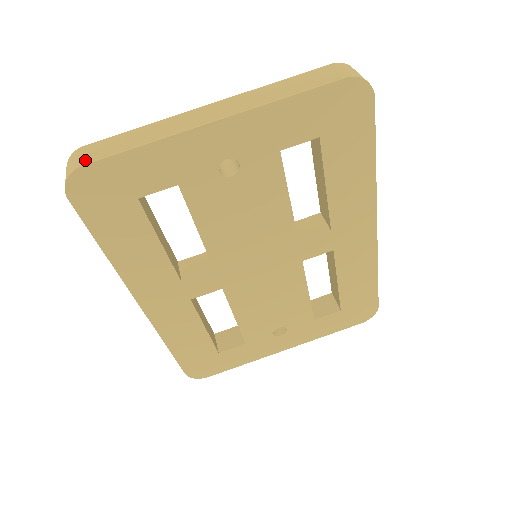
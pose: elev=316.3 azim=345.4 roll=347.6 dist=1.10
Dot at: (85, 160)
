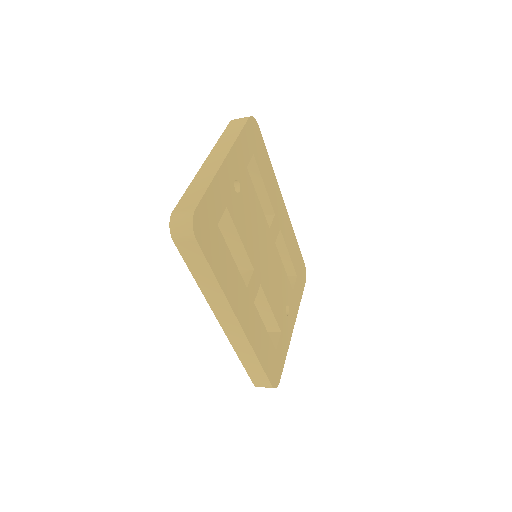
Dot at: (191, 208)
